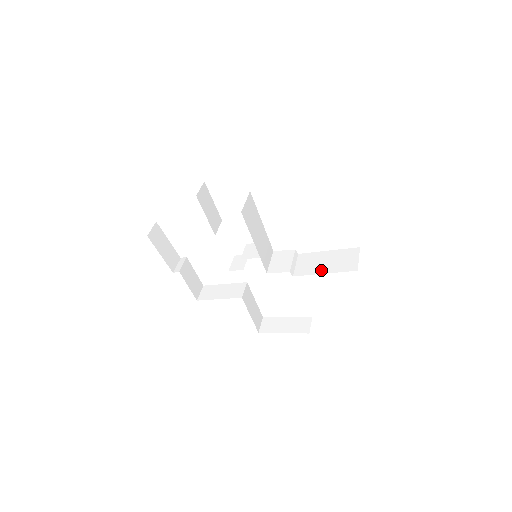
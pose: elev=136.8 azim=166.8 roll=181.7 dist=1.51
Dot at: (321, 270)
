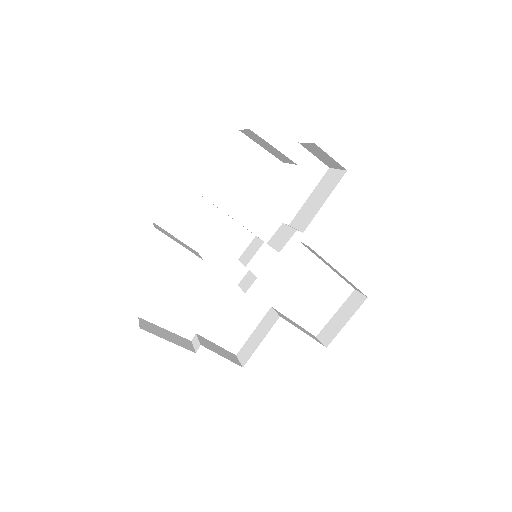
Dot at: (319, 204)
